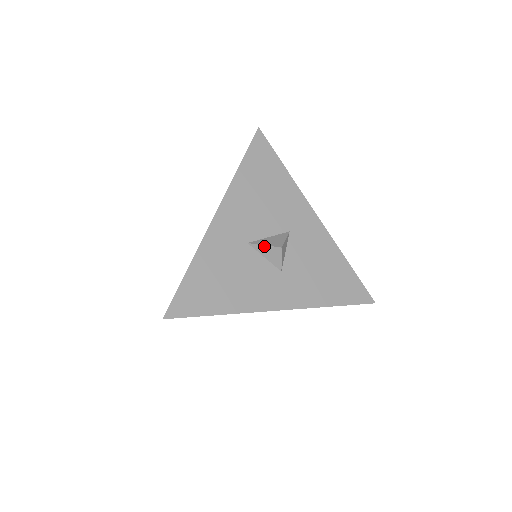
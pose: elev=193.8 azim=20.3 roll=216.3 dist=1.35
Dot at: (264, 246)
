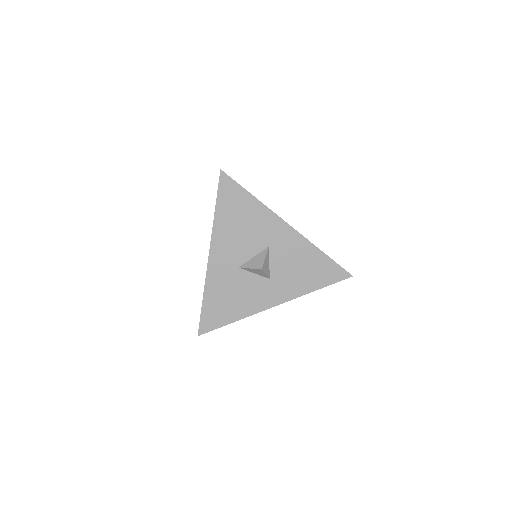
Dot at: (250, 269)
